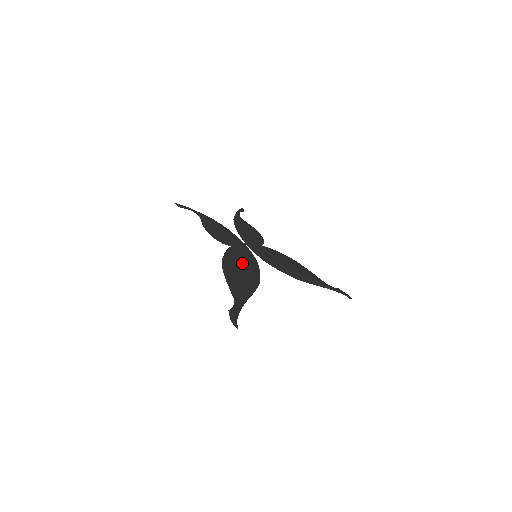
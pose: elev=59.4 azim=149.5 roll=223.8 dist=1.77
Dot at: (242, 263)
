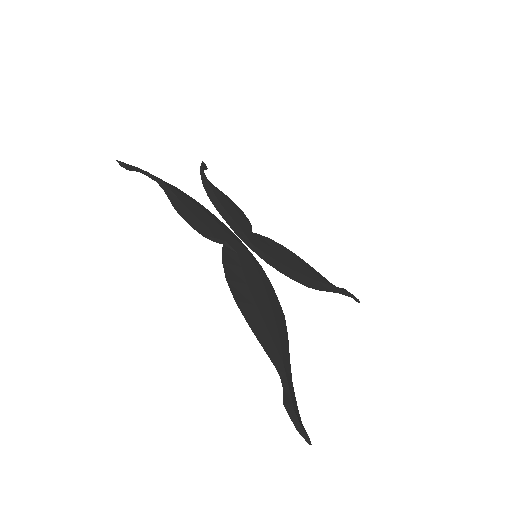
Dot at: (251, 278)
